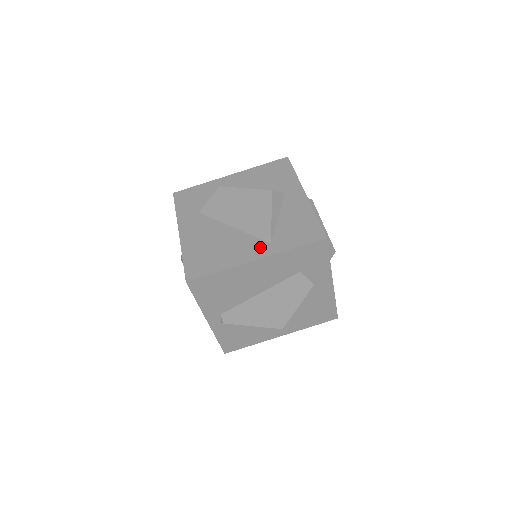
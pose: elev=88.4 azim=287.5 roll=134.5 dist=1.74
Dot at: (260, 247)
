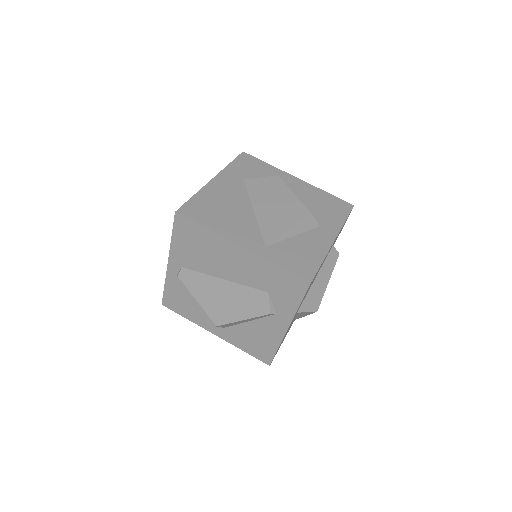
Dot at: (255, 241)
